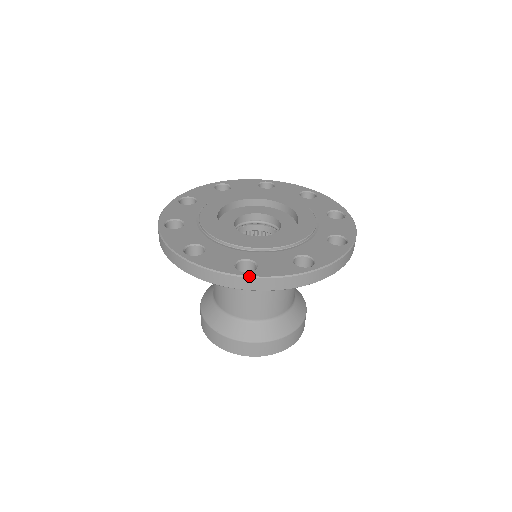
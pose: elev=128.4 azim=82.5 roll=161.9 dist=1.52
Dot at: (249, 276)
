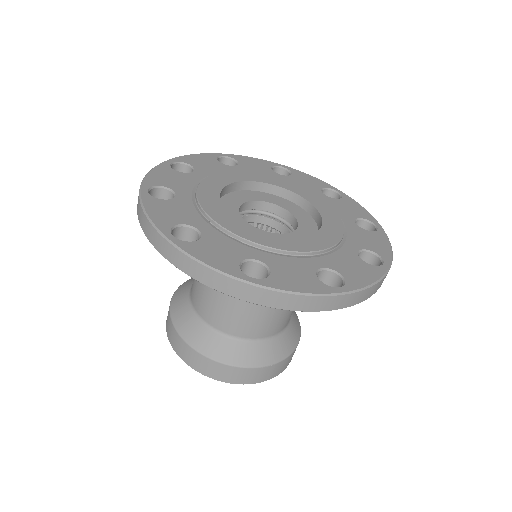
Dot at: (259, 285)
